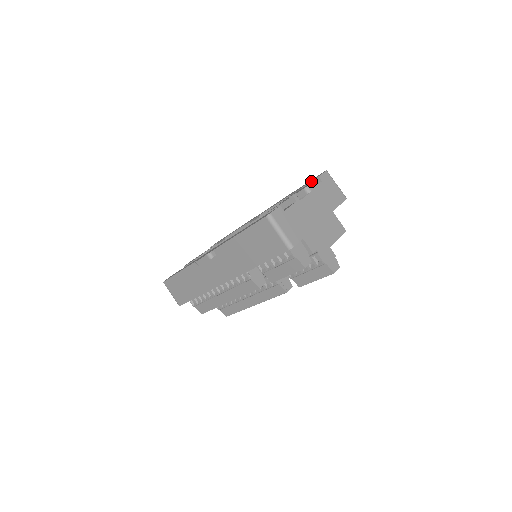
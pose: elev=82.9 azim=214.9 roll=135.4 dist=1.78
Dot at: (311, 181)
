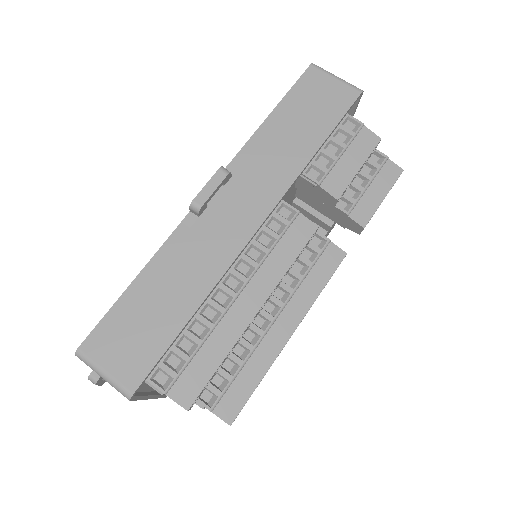
Dot at: occluded
